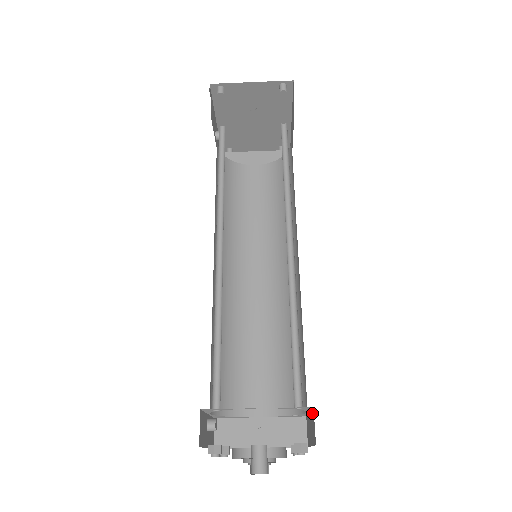
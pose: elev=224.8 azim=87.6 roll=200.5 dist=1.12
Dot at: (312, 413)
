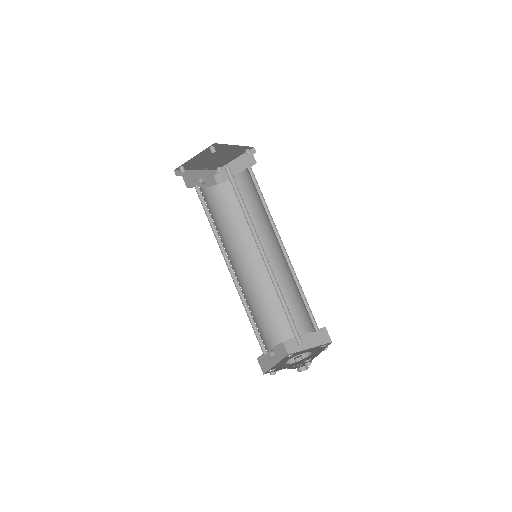
Dot at: occluded
